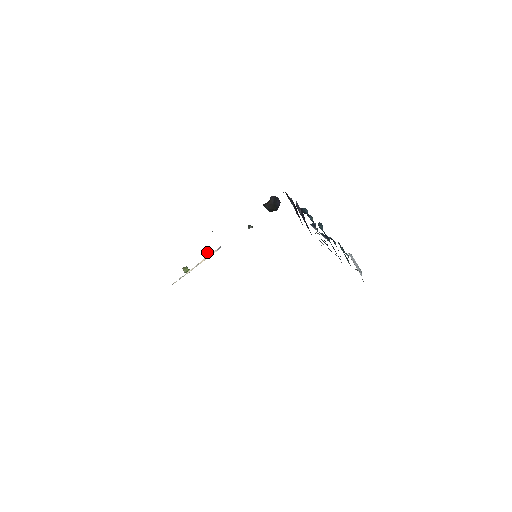
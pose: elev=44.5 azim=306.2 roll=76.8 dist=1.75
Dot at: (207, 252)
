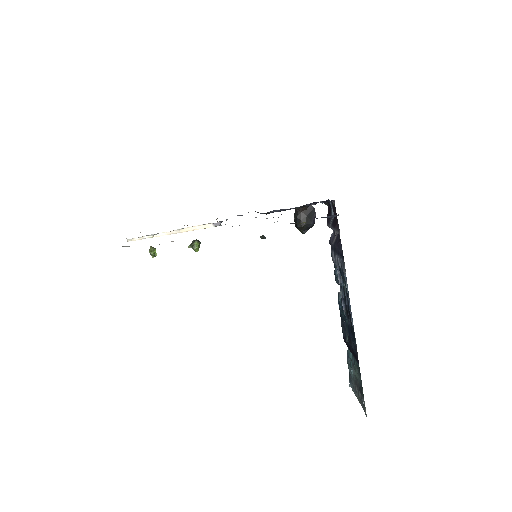
Dot at: (194, 241)
